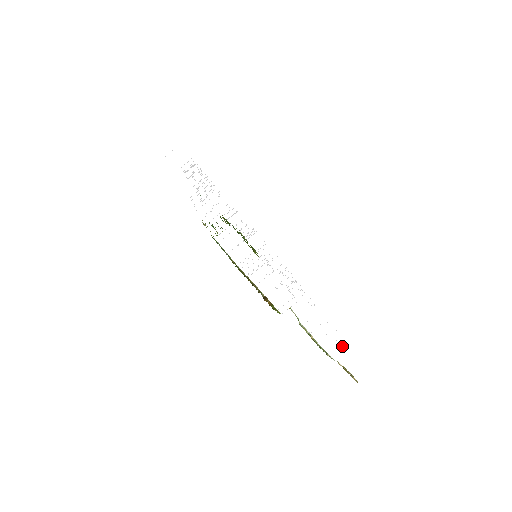
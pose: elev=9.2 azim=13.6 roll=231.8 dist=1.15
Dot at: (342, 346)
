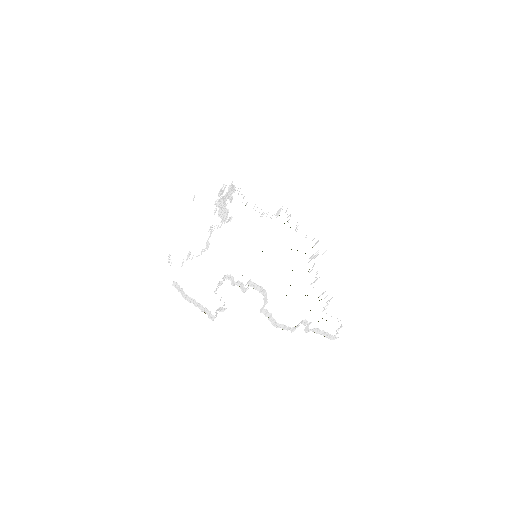
Dot at: (287, 327)
